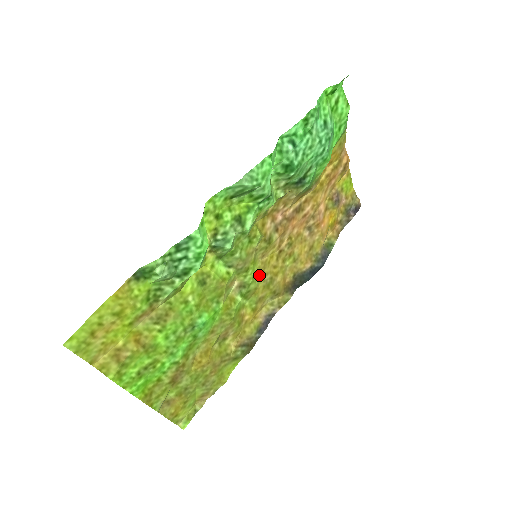
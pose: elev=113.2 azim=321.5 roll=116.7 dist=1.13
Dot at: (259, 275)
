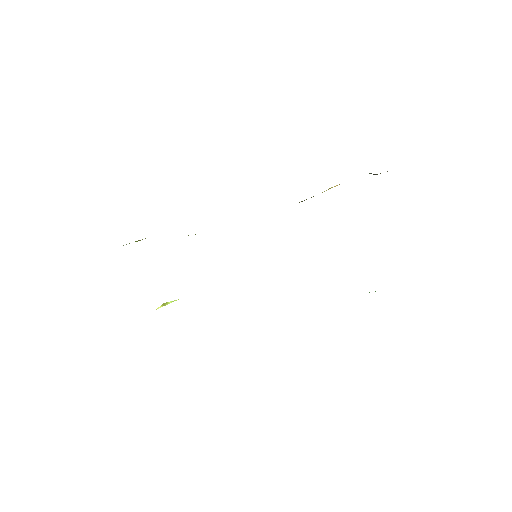
Dot at: occluded
